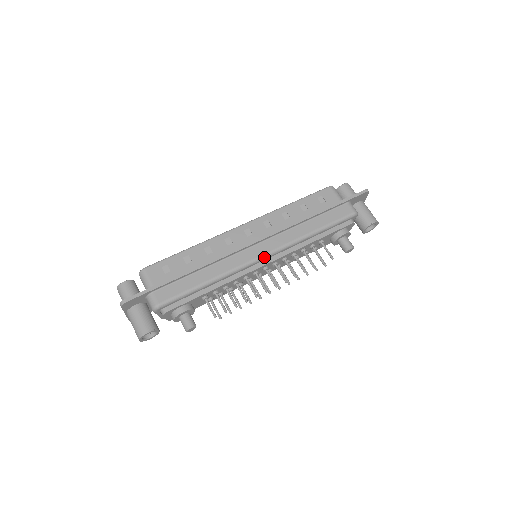
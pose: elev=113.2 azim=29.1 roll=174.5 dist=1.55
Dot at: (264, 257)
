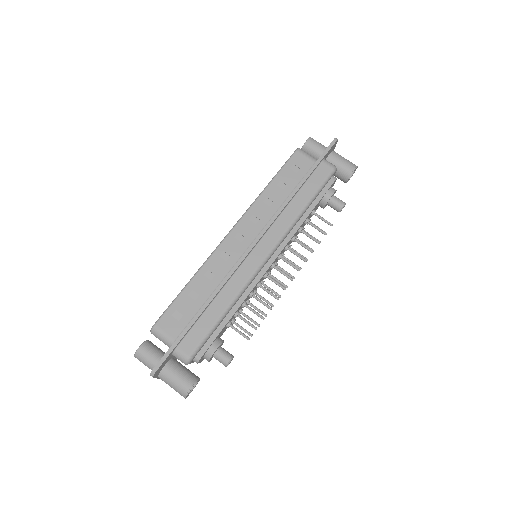
Dot at: (268, 257)
